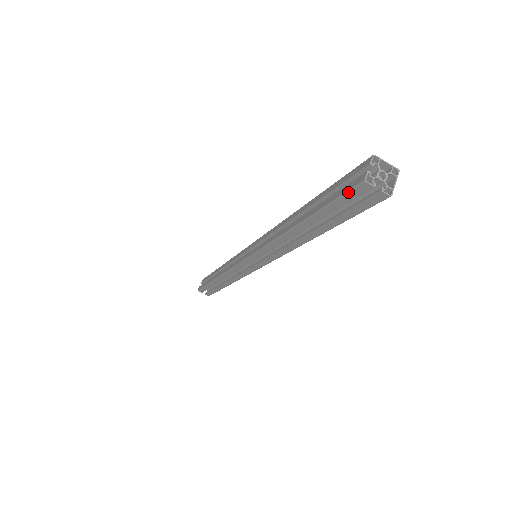
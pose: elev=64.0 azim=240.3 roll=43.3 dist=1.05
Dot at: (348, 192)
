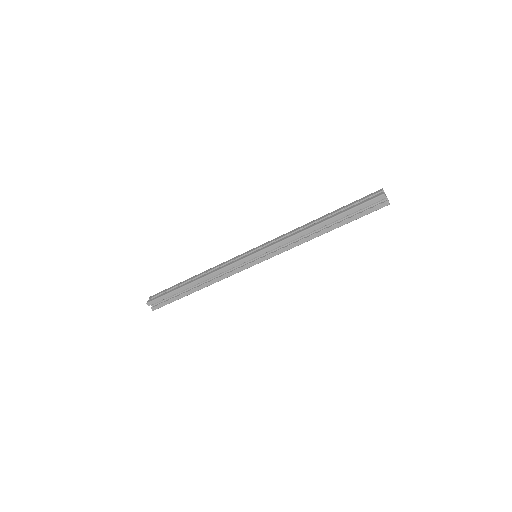
Dot at: (372, 199)
